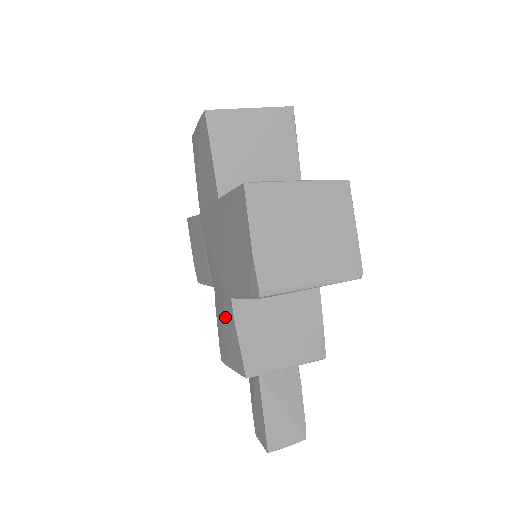
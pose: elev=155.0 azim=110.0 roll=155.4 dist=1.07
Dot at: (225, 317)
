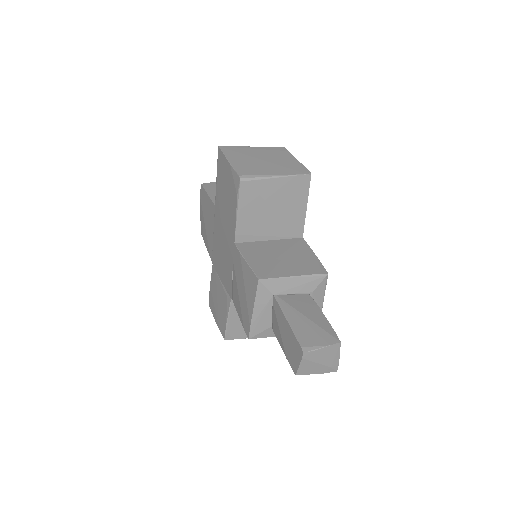
Dot at: (237, 277)
